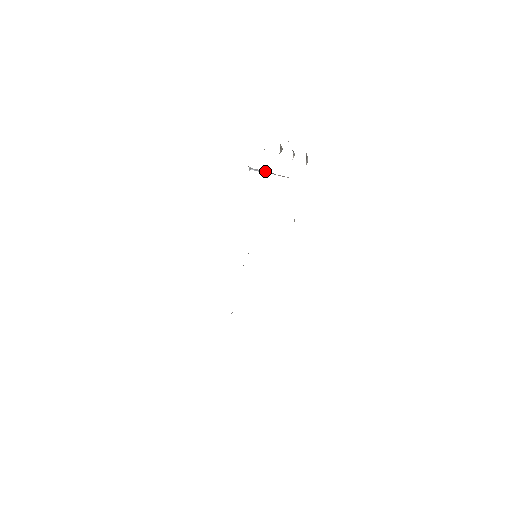
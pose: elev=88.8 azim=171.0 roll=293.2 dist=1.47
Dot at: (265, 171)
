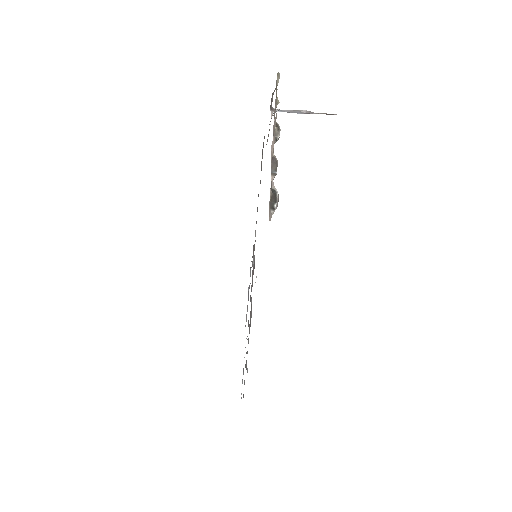
Dot at: (298, 111)
